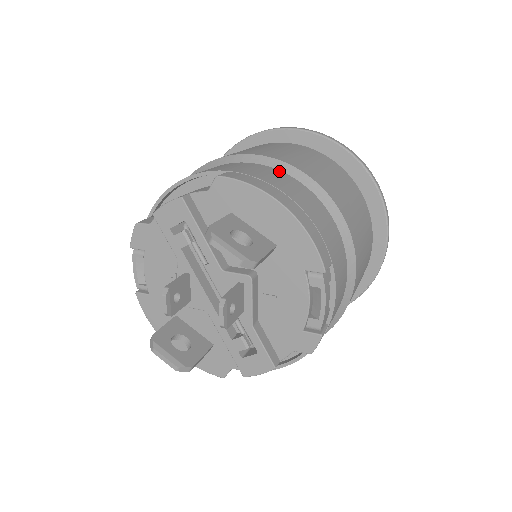
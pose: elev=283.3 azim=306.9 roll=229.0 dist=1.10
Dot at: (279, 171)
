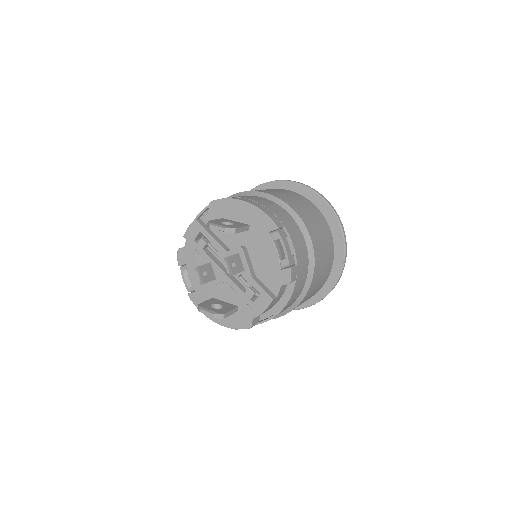
Dot at: occluded
